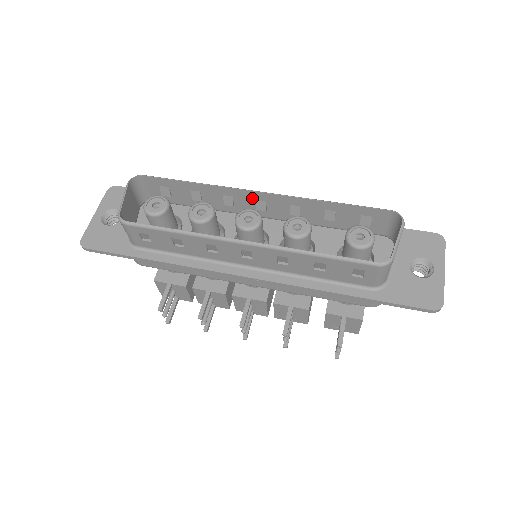
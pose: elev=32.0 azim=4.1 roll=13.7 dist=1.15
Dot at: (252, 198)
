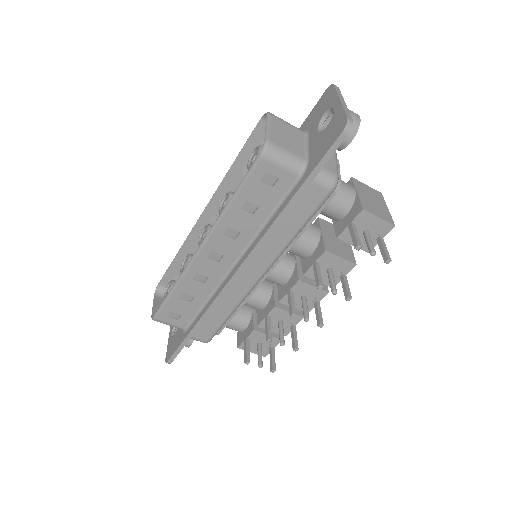
Dot at: (207, 223)
